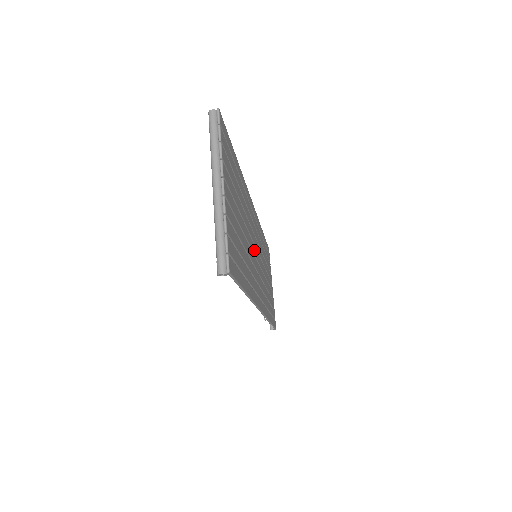
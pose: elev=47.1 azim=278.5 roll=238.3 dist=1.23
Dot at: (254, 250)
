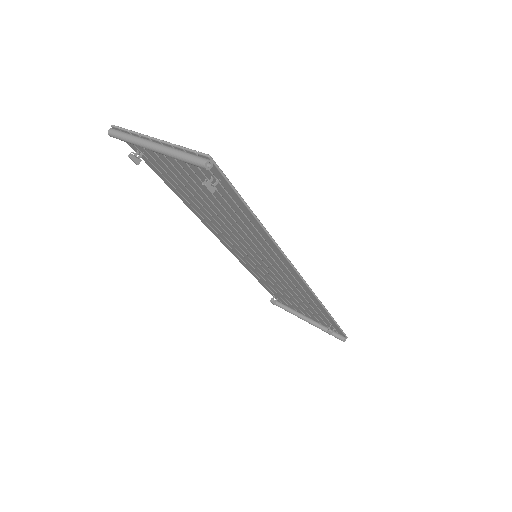
Dot at: (247, 244)
